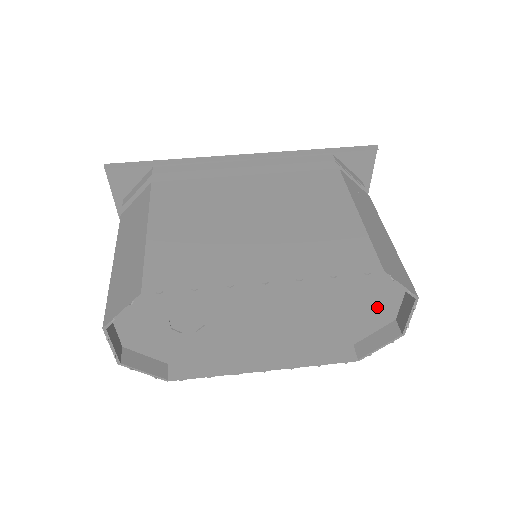
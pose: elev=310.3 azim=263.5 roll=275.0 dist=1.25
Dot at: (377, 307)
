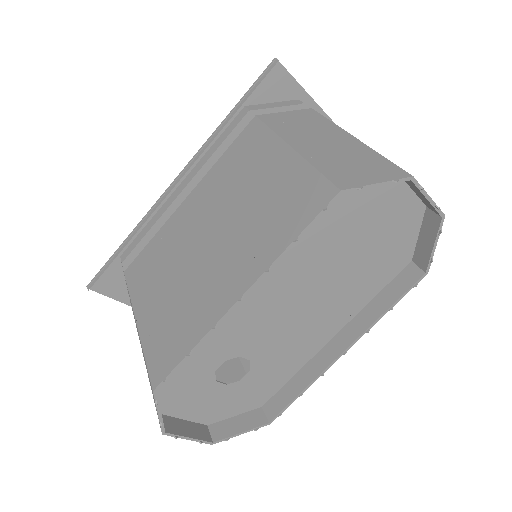
Dot at: (391, 214)
